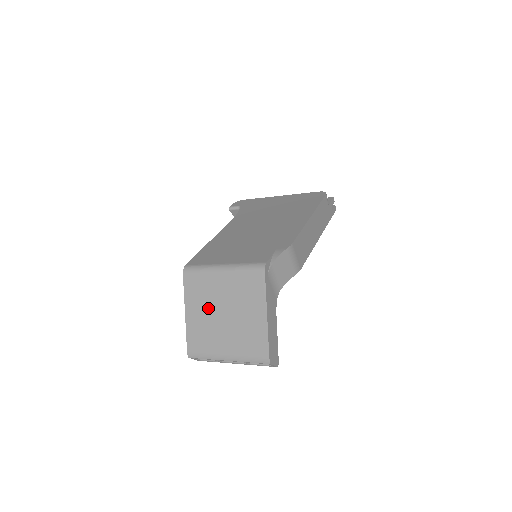
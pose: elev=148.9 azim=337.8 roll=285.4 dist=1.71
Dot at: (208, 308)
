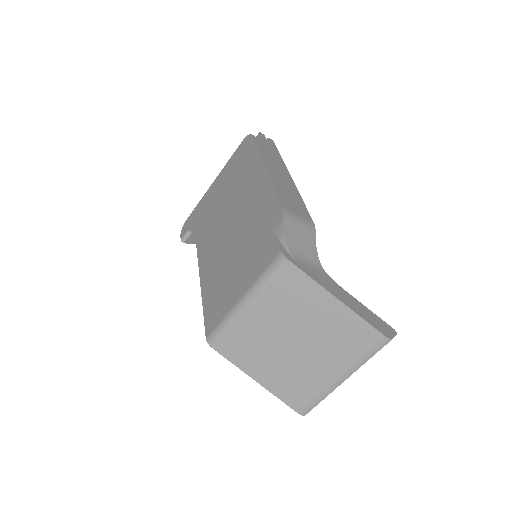
Dot at: (272, 354)
